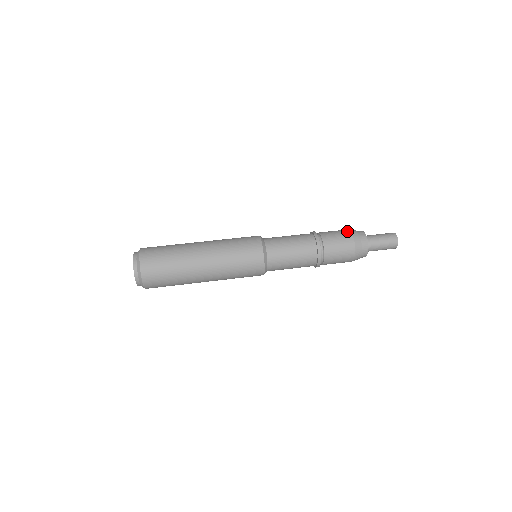
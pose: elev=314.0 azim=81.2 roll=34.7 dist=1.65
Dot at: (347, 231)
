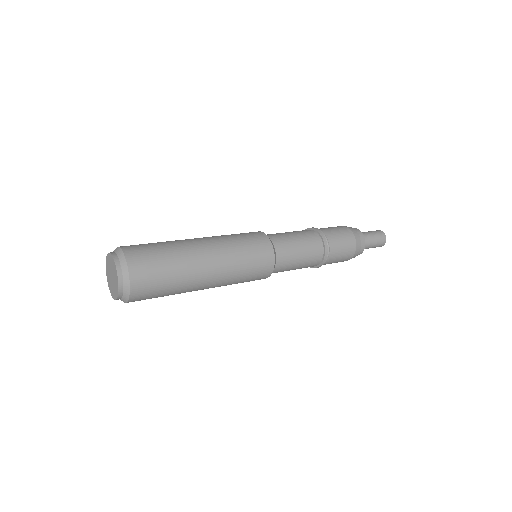
Dot at: occluded
